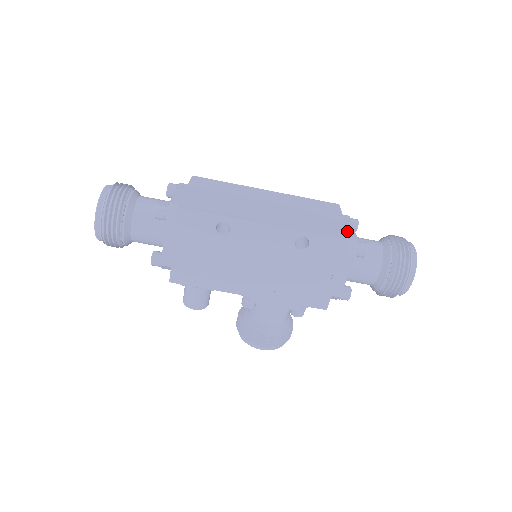
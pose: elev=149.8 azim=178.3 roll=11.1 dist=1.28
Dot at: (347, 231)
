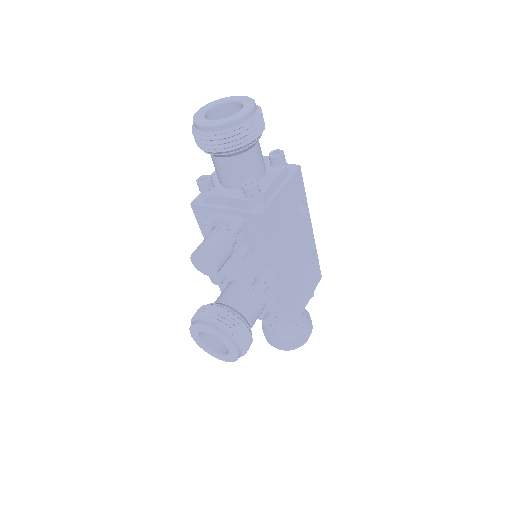
Dot at: occluded
